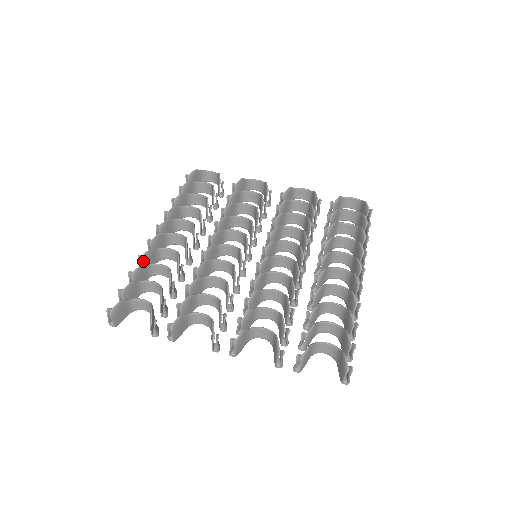
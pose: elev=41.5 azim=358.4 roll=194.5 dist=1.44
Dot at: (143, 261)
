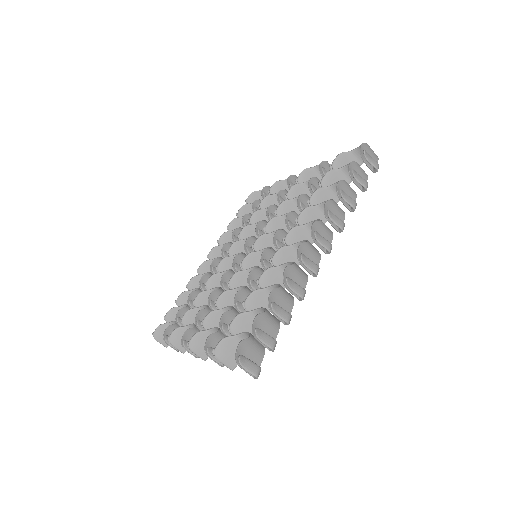
Dot at: (190, 289)
